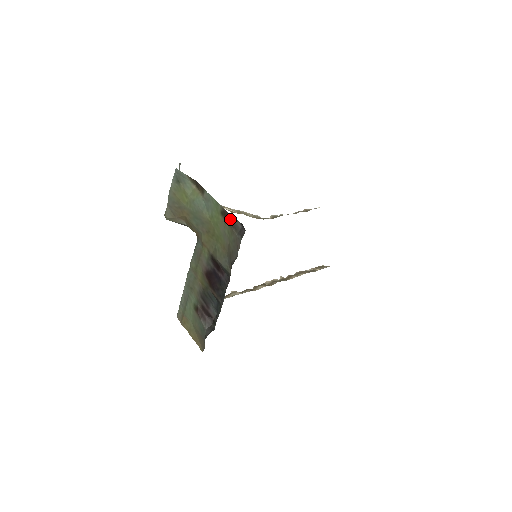
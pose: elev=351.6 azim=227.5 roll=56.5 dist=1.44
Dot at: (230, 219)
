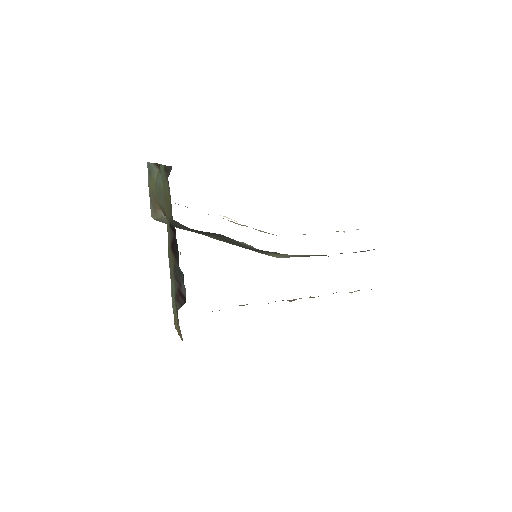
Dot at: (166, 169)
